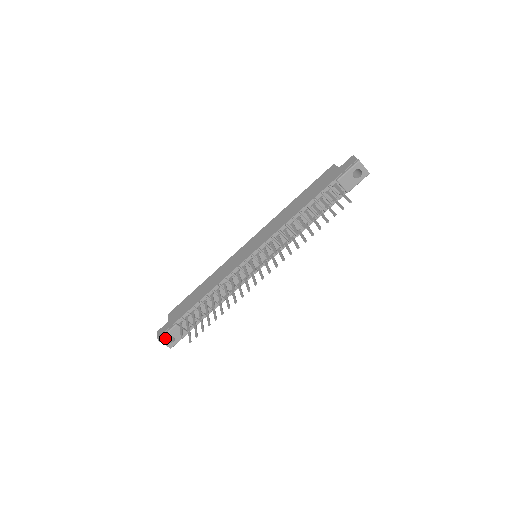
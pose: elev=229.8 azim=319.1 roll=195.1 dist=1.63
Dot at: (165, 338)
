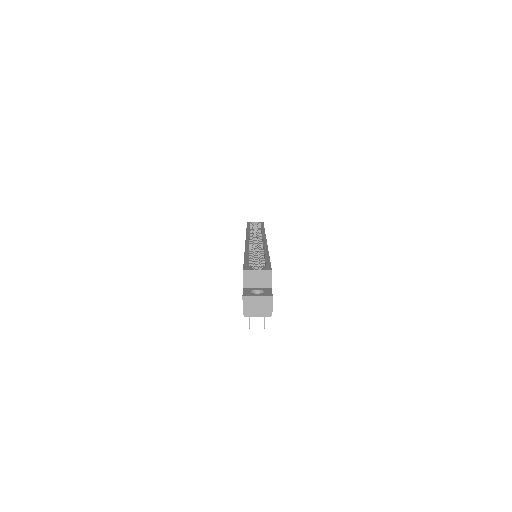
Dot at: occluded
